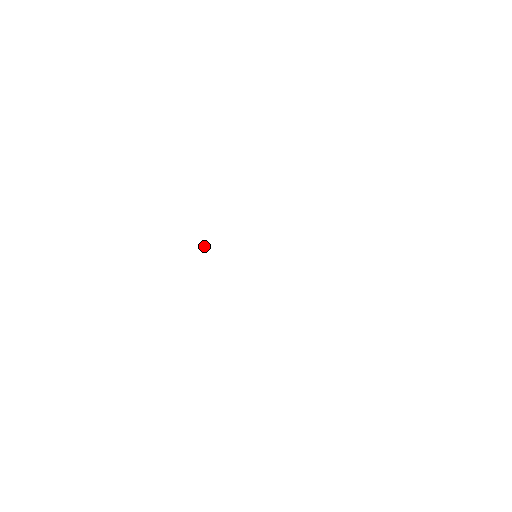
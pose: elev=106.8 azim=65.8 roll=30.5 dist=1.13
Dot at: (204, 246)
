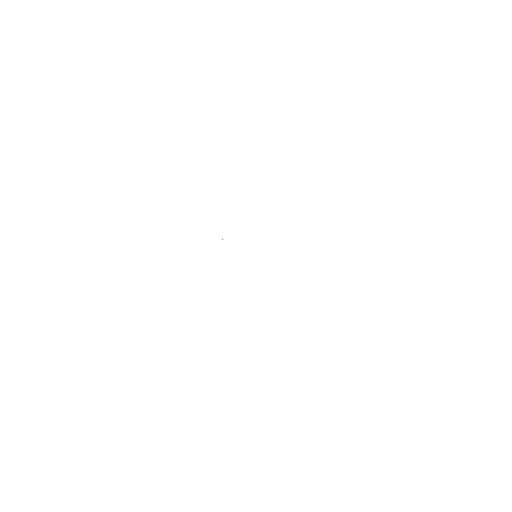
Dot at: (222, 239)
